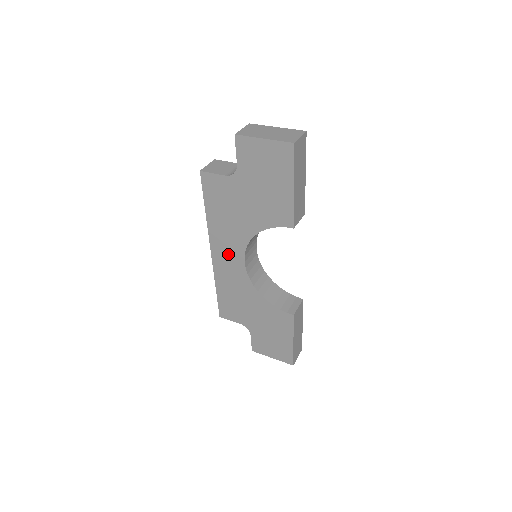
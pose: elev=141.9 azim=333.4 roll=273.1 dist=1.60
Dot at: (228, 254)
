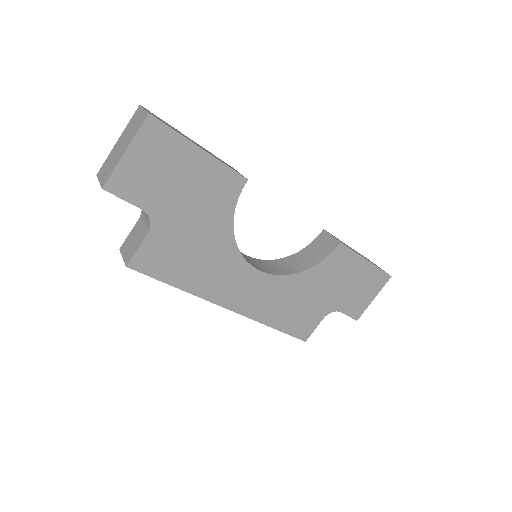
Dot at: (241, 287)
